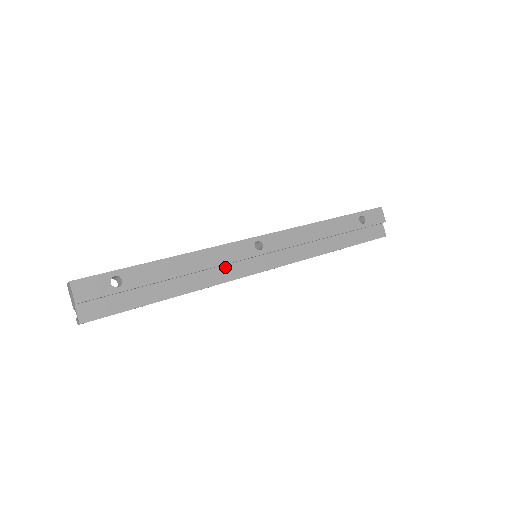
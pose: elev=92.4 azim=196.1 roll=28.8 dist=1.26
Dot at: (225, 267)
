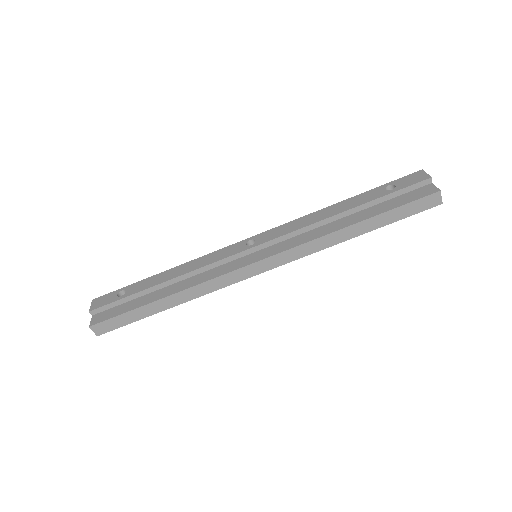
Dot at: (217, 268)
